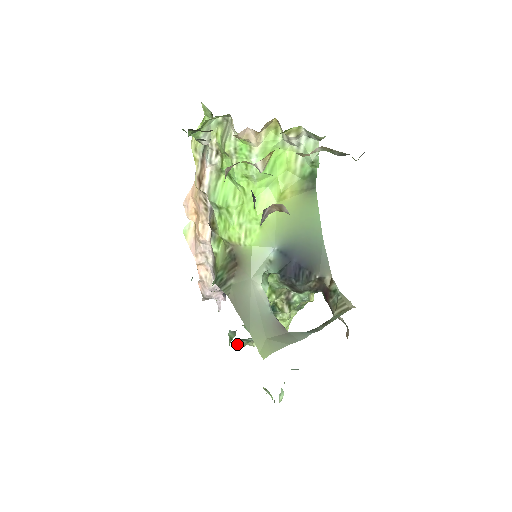
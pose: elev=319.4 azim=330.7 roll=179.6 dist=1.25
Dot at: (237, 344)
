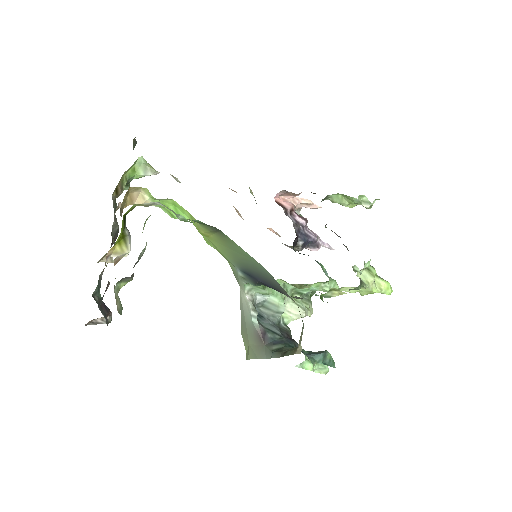
Dot at: occluded
